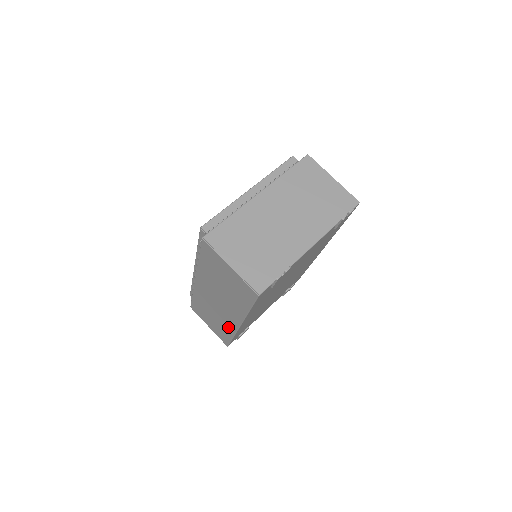
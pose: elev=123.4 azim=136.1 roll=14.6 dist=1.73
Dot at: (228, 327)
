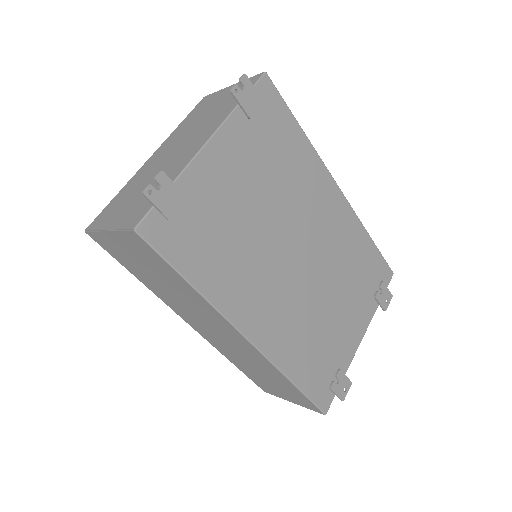
Dot at: (266, 366)
